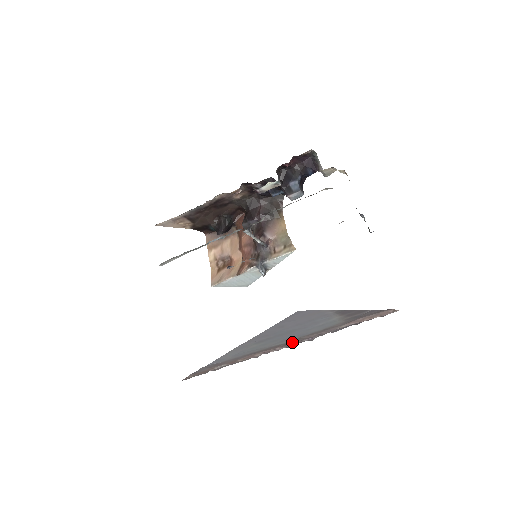
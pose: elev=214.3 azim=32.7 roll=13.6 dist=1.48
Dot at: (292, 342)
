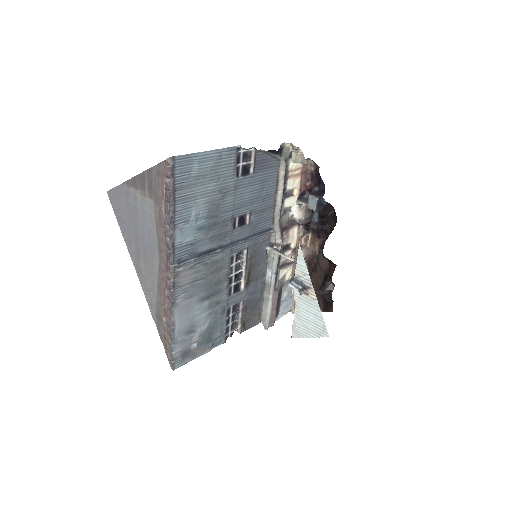
Dot at: (165, 258)
